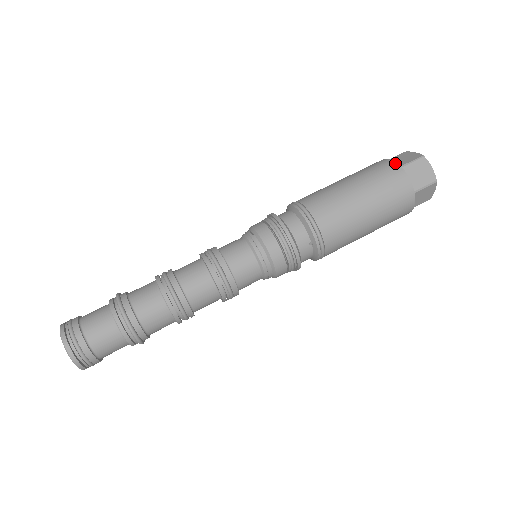
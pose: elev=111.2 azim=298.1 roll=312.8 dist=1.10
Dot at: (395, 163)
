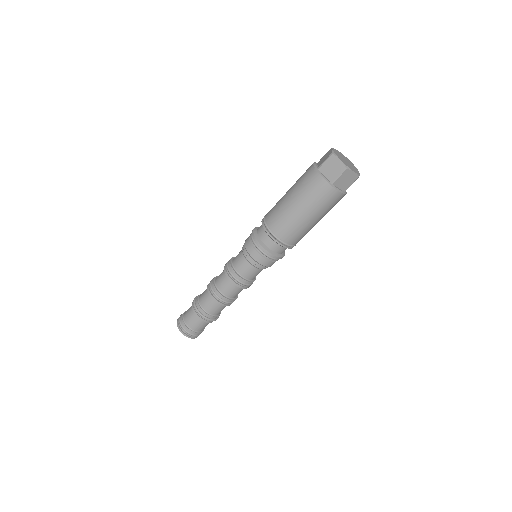
Dot at: (313, 168)
